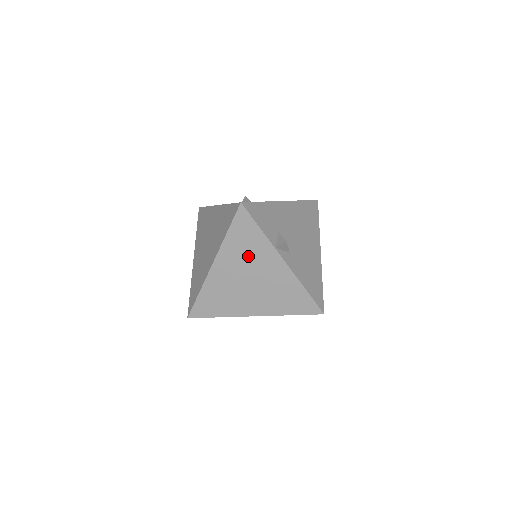
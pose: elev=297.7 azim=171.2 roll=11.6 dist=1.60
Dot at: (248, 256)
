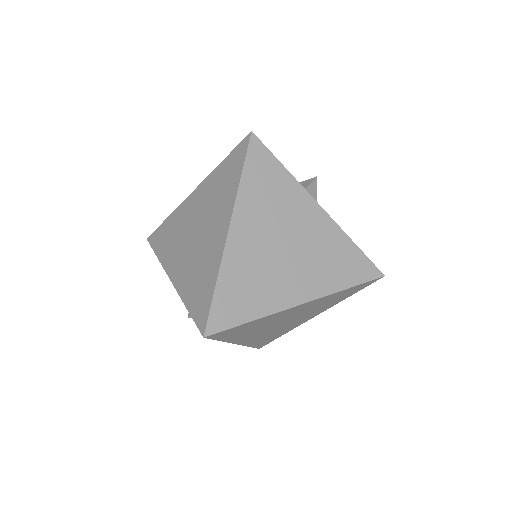
Dot at: (275, 207)
